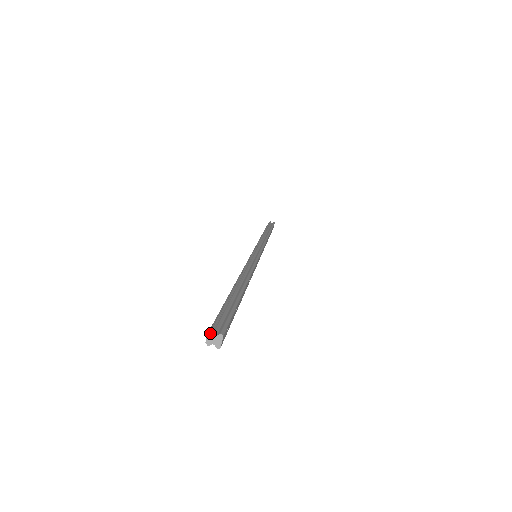
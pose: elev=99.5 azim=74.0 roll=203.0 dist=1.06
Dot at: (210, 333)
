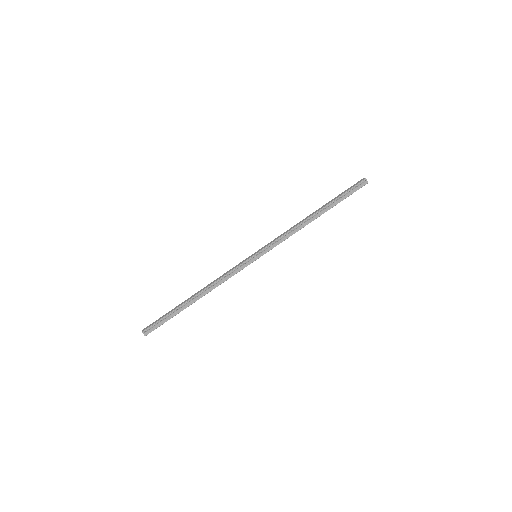
Dot at: occluded
